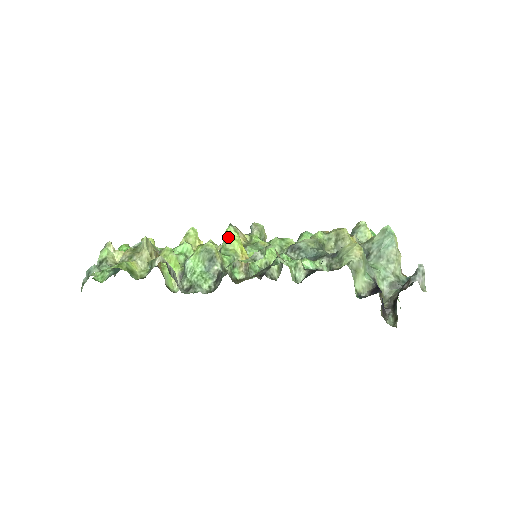
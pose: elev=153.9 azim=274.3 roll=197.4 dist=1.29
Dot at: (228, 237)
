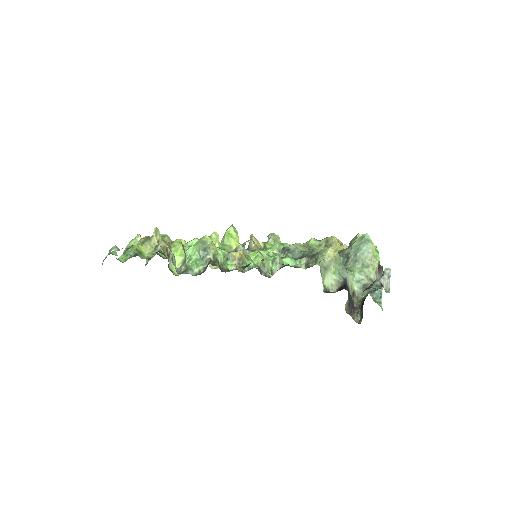
Dot at: (227, 235)
